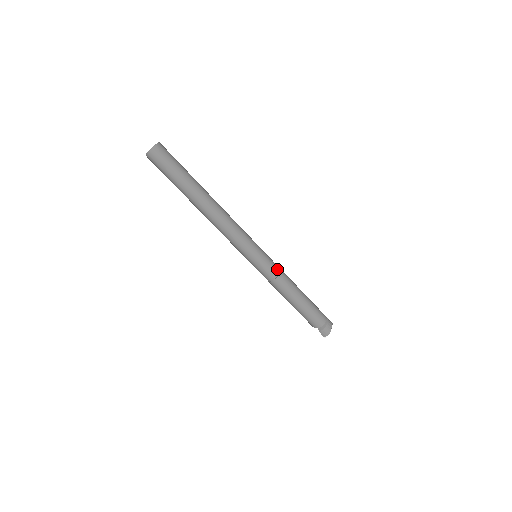
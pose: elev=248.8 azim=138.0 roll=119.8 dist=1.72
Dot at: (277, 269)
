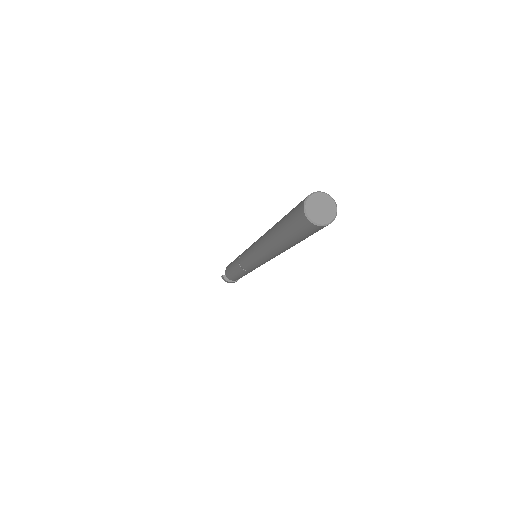
Dot at: (252, 270)
